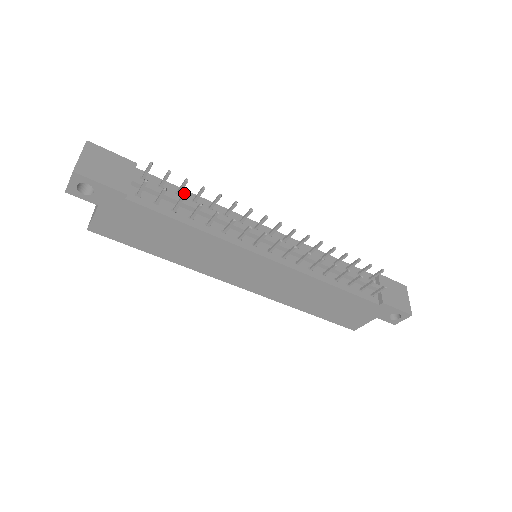
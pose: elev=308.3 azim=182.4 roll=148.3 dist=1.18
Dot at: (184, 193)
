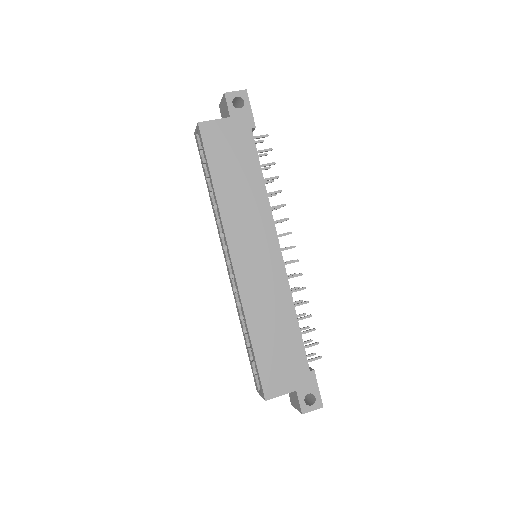
Dot at: occluded
